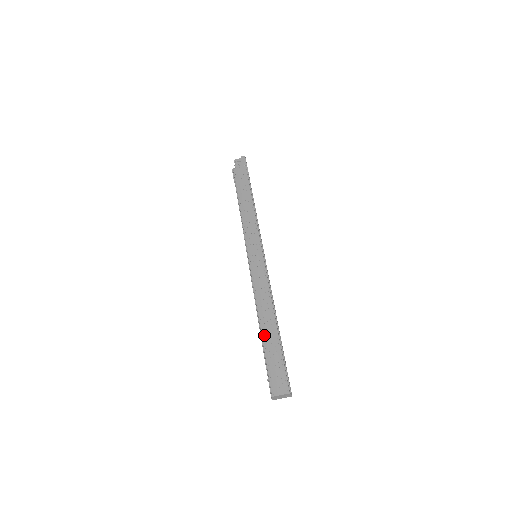
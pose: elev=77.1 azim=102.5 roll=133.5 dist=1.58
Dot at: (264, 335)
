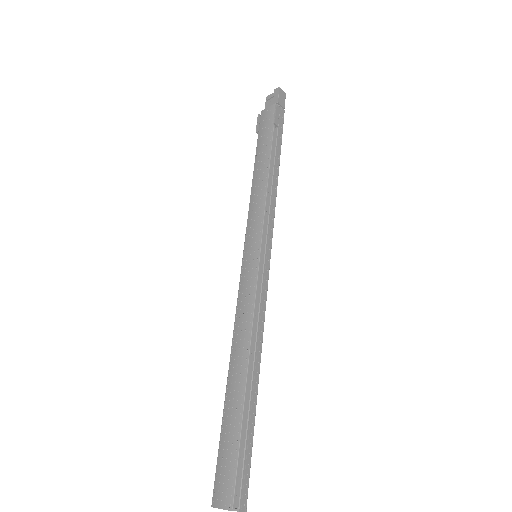
Dot at: (227, 396)
